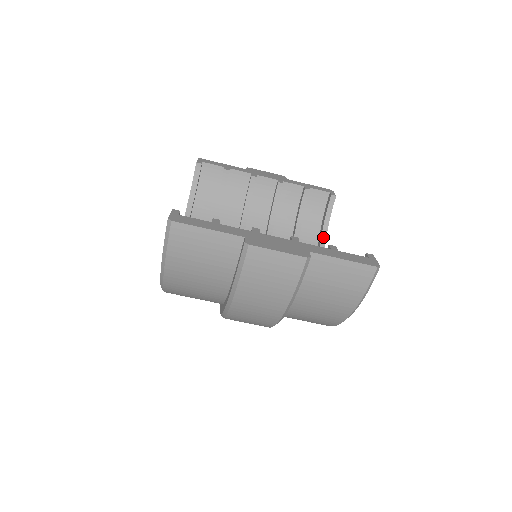
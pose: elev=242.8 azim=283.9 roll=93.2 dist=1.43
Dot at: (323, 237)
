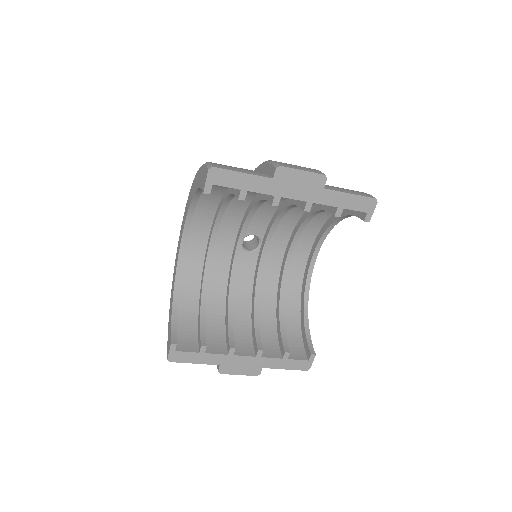
Dot at: (343, 217)
